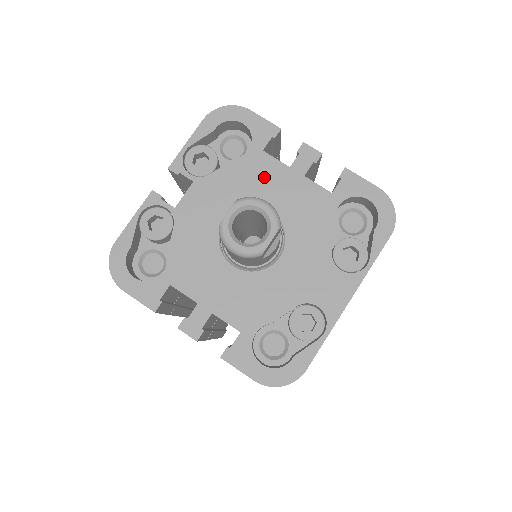
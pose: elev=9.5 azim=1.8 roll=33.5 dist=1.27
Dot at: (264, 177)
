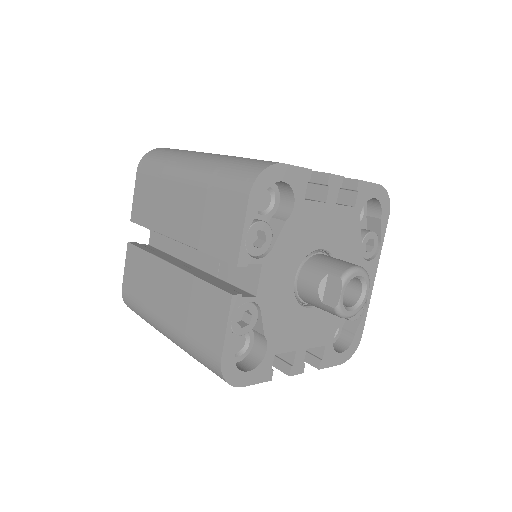
Dot at: (311, 223)
